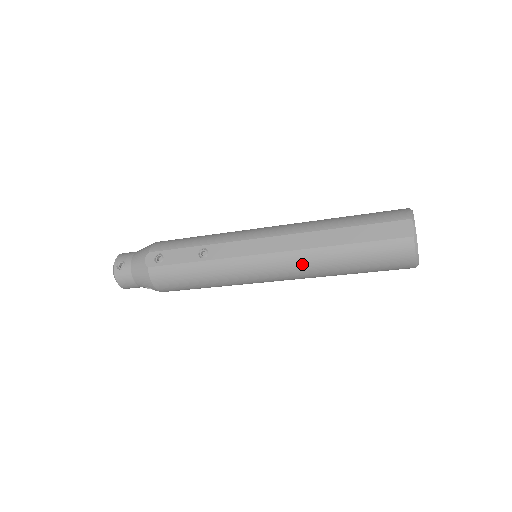
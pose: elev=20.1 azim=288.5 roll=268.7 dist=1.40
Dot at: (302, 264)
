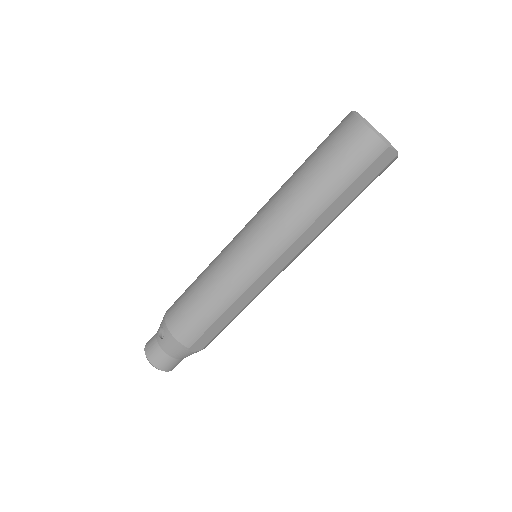
Dot at: (271, 198)
